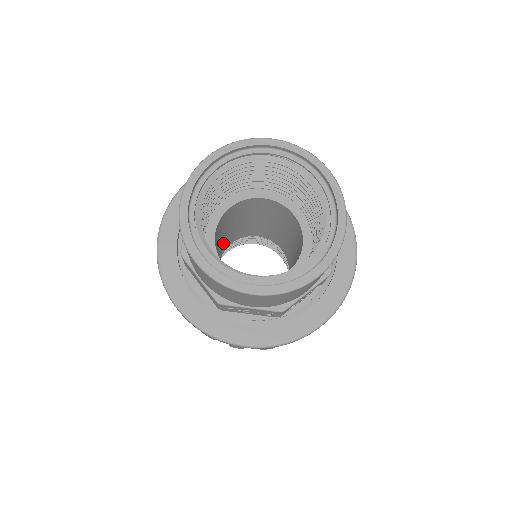
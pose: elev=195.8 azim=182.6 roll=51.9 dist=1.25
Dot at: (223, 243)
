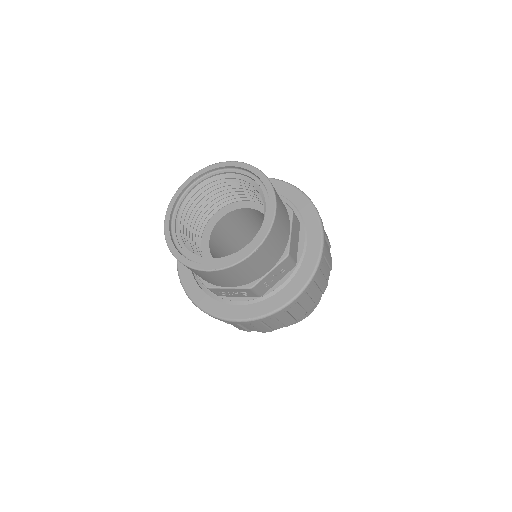
Dot at: occluded
